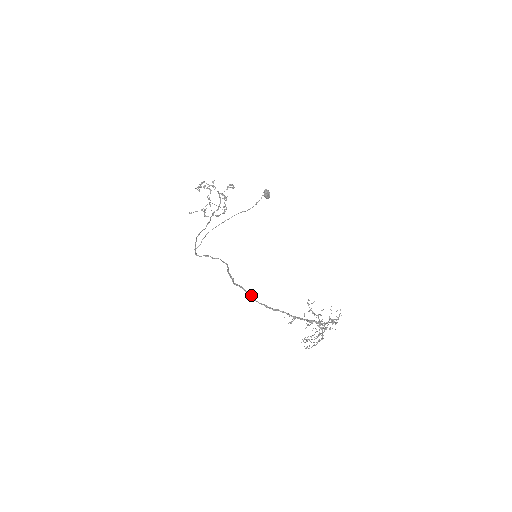
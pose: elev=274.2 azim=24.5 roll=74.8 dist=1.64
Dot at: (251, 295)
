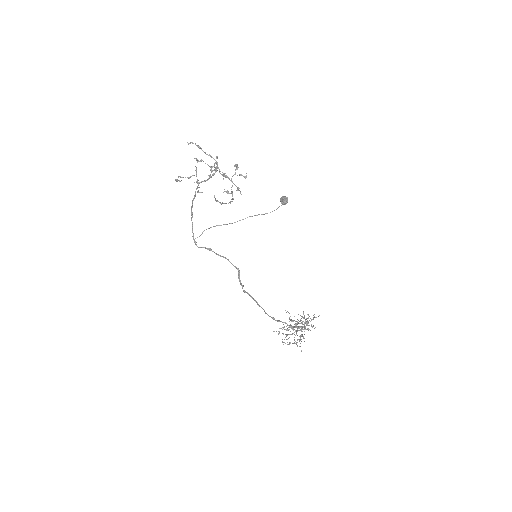
Dot at: occluded
